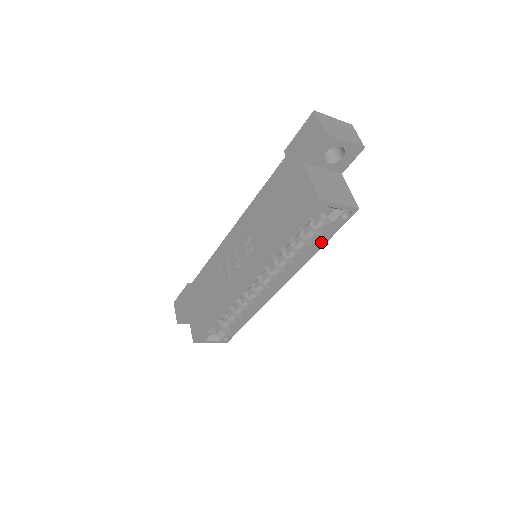
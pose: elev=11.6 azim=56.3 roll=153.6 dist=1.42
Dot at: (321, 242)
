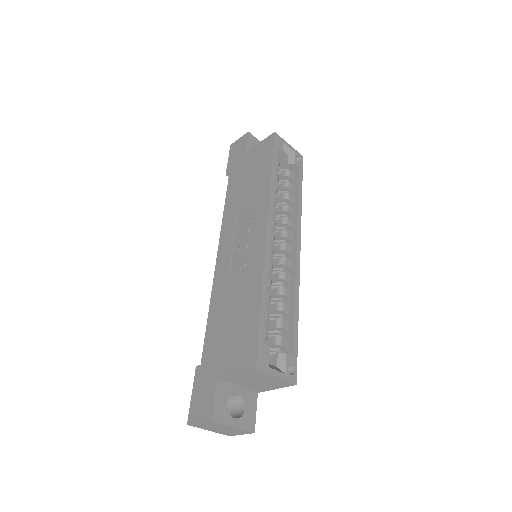
Dot at: (298, 187)
